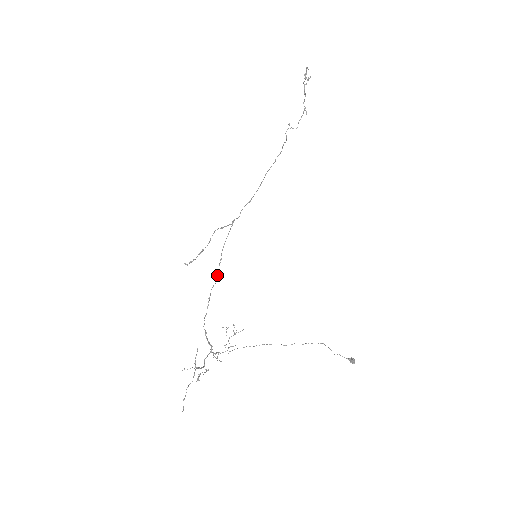
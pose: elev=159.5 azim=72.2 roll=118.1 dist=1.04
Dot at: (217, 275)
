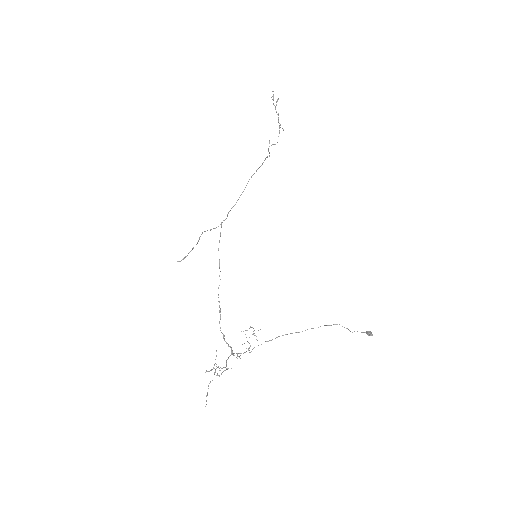
Dot at: (219, 276)
